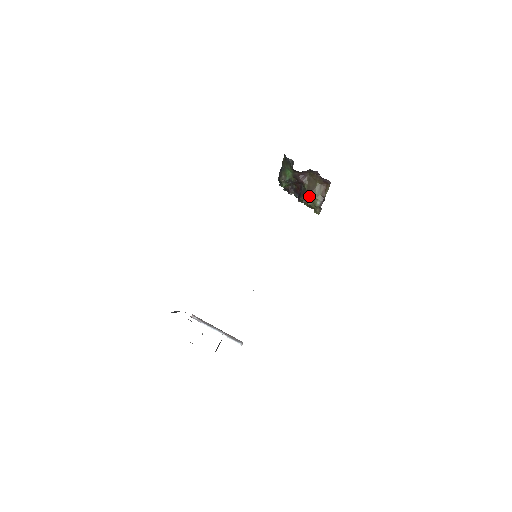
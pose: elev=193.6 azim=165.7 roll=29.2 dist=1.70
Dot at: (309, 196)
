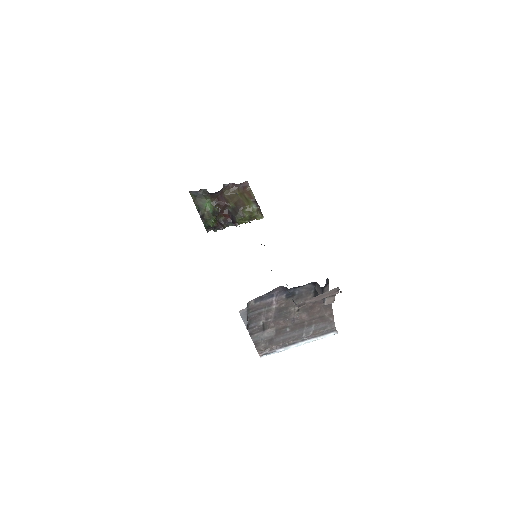
Dot at: (242, 208)
